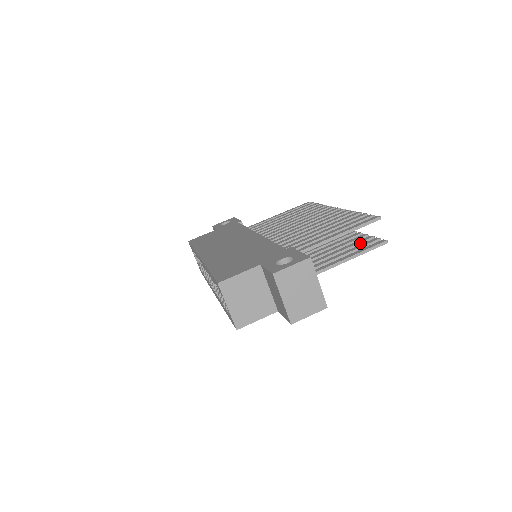
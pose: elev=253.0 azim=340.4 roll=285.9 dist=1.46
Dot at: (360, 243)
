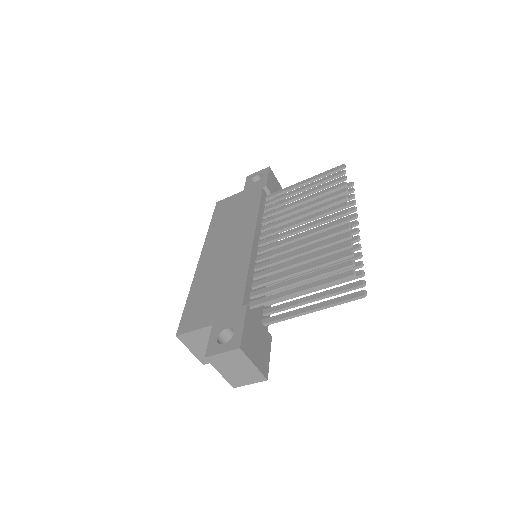
Dot at: (345, 280)
